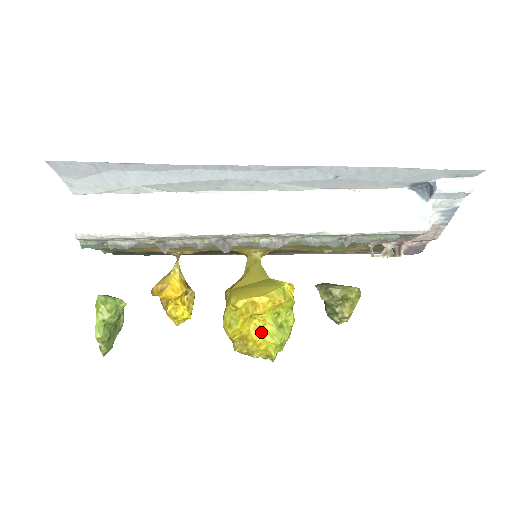
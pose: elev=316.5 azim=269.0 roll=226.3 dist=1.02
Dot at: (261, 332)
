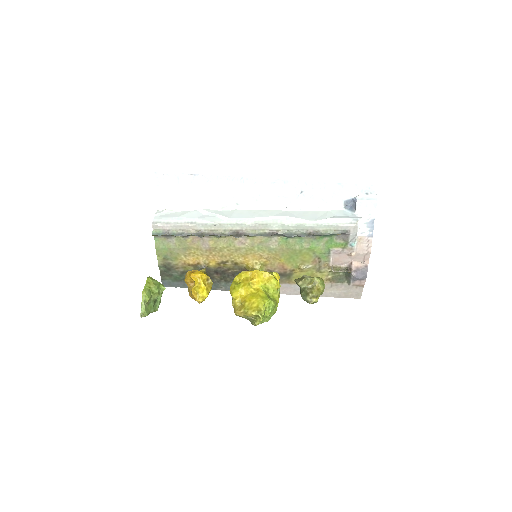
Dot at: (255, 295)
